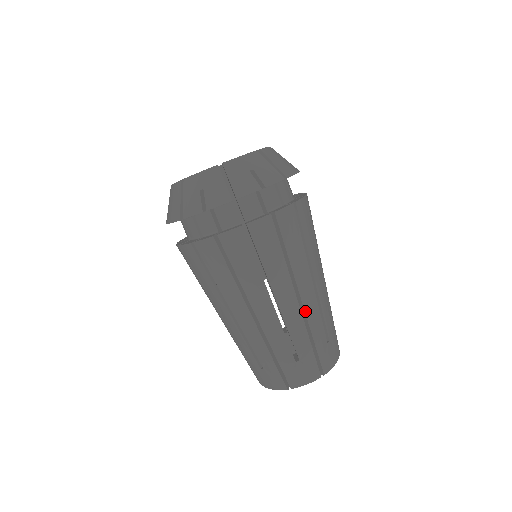
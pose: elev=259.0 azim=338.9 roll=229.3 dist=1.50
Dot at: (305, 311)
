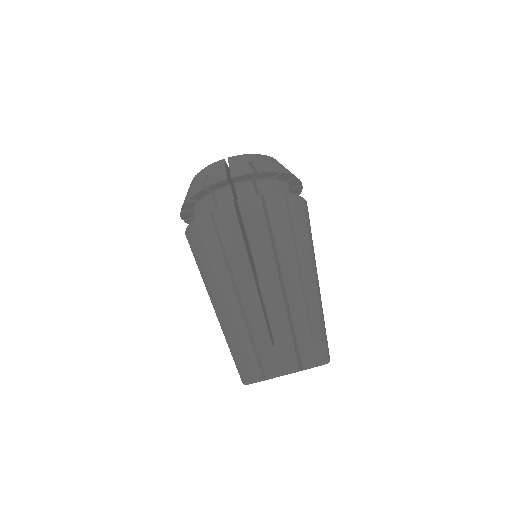
Dot at: (316, 290)
